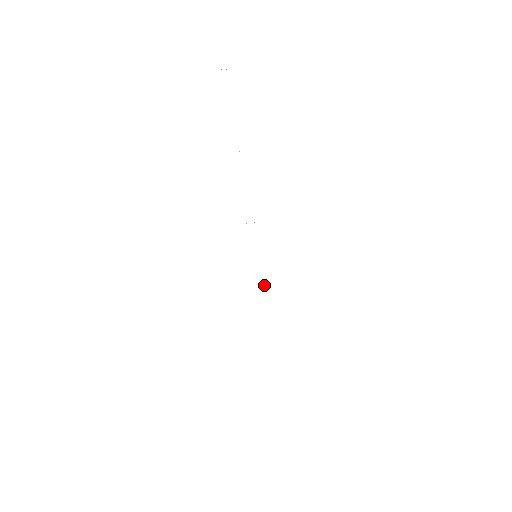
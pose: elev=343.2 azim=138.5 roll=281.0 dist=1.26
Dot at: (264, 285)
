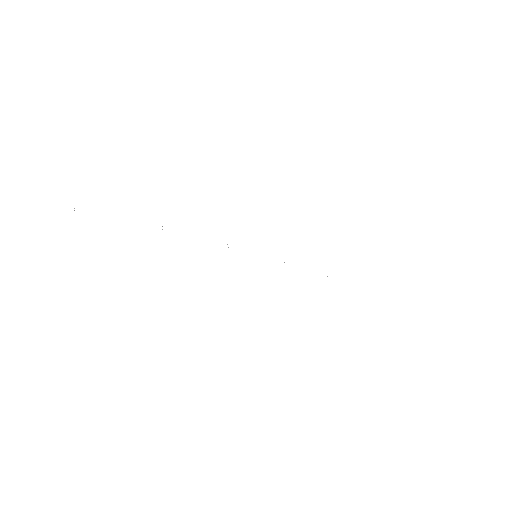
Dot at: (284, 262)
